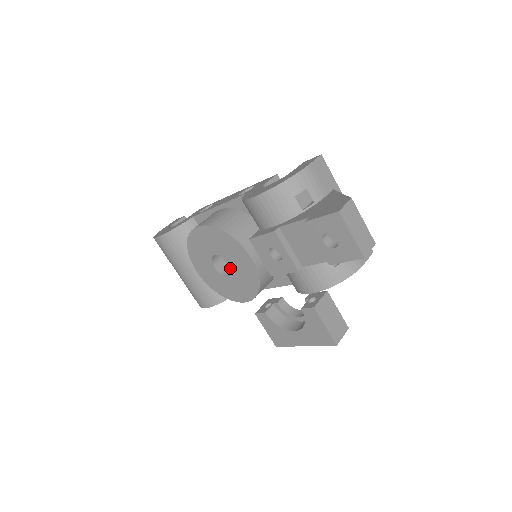
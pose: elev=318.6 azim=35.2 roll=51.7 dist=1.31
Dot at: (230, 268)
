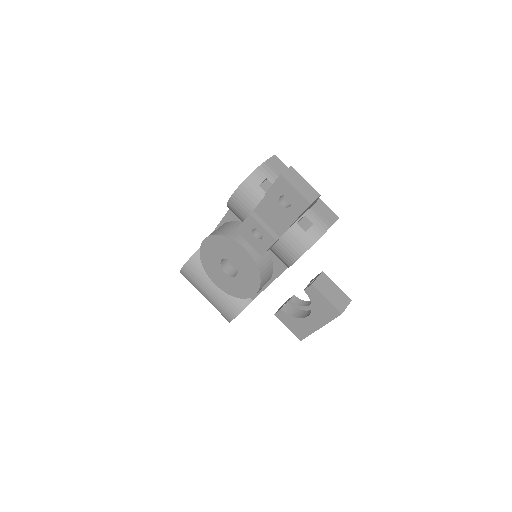
Dot at: occluded
